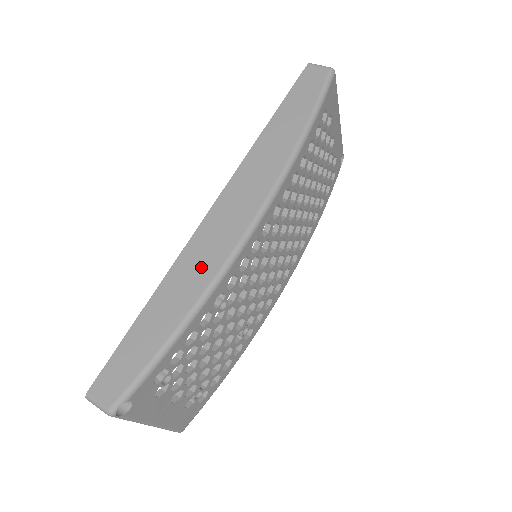
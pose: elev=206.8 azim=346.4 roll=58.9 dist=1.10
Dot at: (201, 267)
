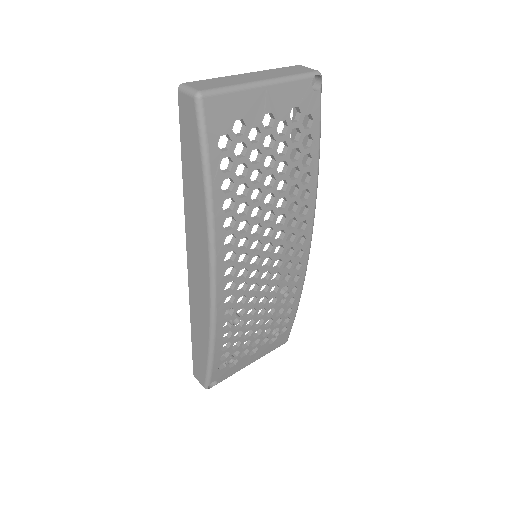
Dot at: (201, 314)
